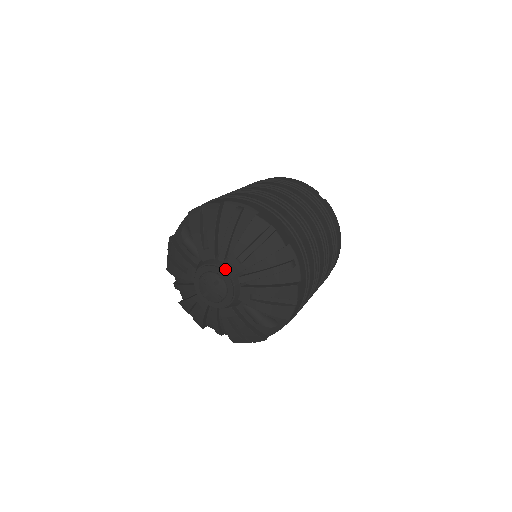
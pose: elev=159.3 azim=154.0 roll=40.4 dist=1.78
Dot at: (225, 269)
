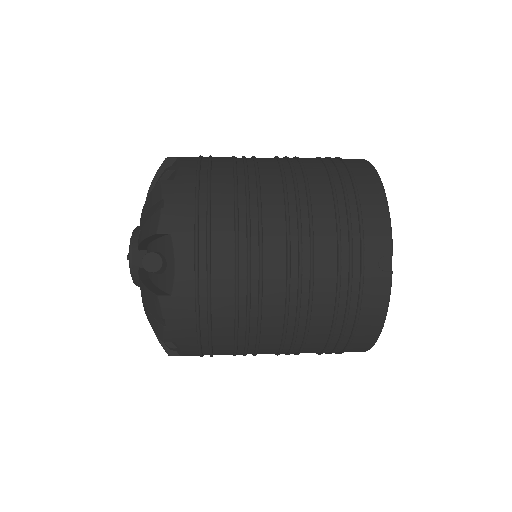
Dot at: occluded
